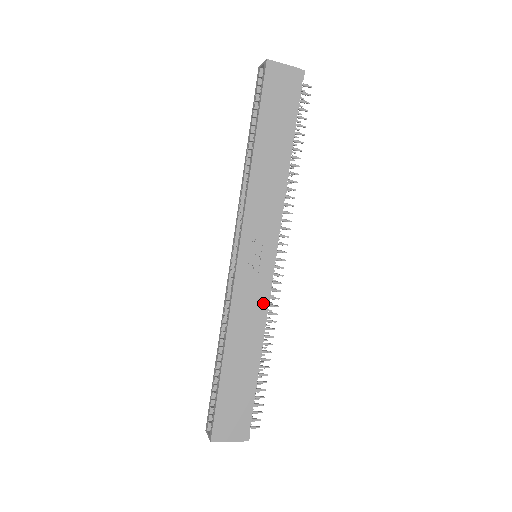
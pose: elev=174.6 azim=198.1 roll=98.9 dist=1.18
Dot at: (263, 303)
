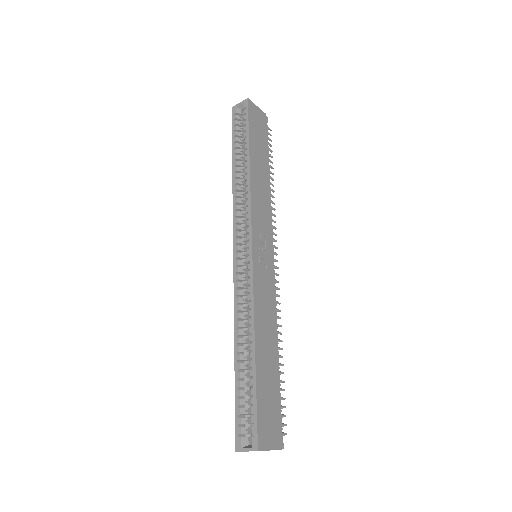
Dot at: (273, 297)
